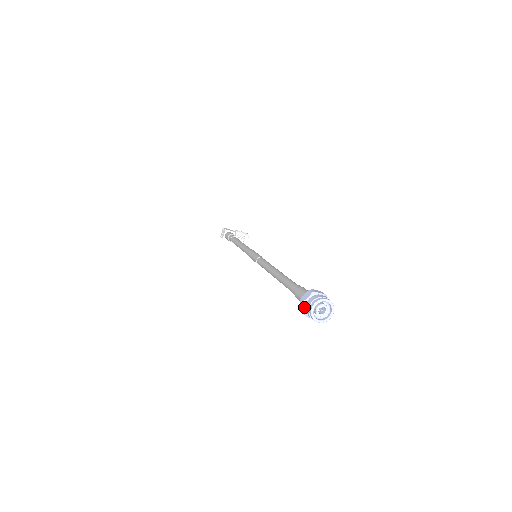
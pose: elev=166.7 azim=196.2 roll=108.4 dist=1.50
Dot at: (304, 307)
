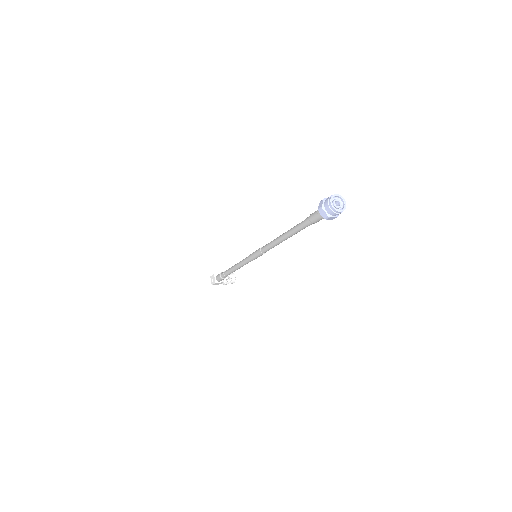
Dot at: (324, 210)
